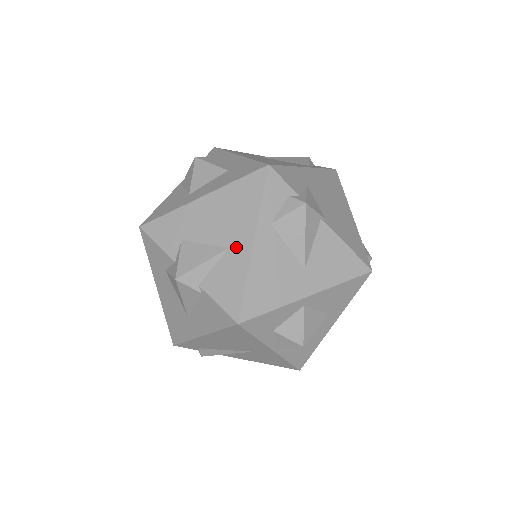
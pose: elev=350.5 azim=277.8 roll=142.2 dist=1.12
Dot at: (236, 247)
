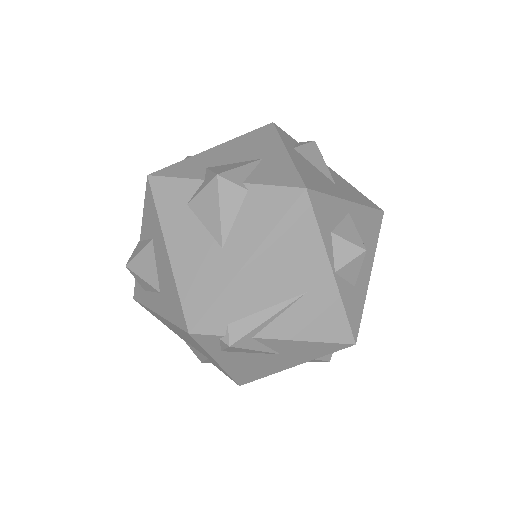
Dot at: (271, 156)
